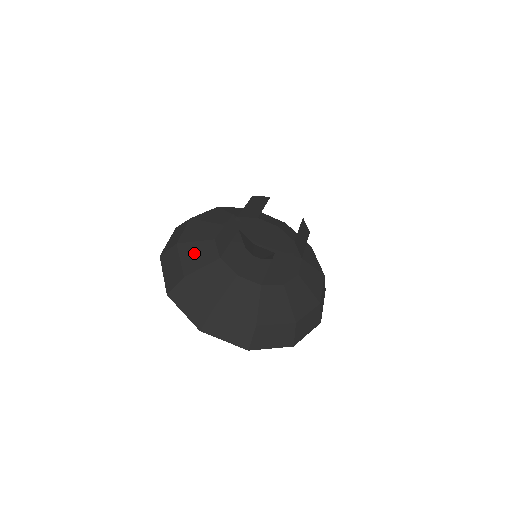
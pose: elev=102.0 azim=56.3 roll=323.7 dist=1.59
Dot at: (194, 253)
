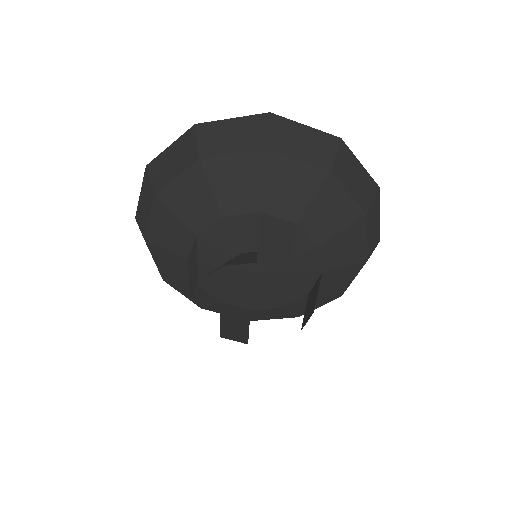
Dot at: (166, 227)
